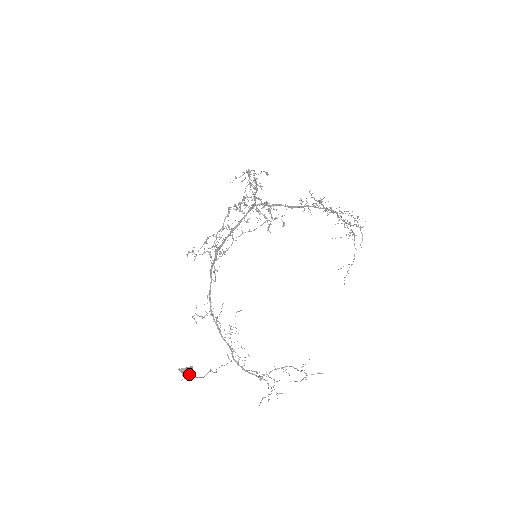
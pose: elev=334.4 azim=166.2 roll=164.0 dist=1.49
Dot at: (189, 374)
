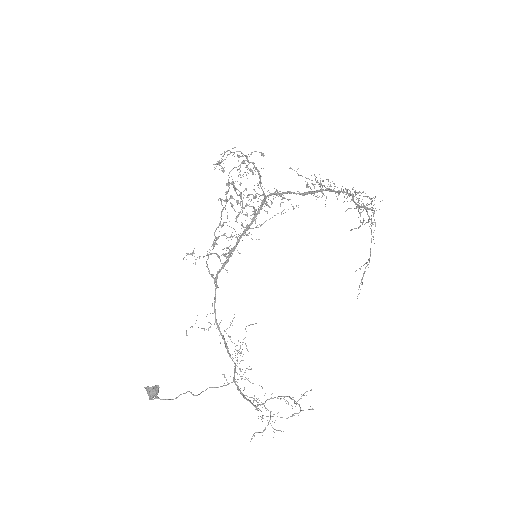
Dot at: (153, 394)
